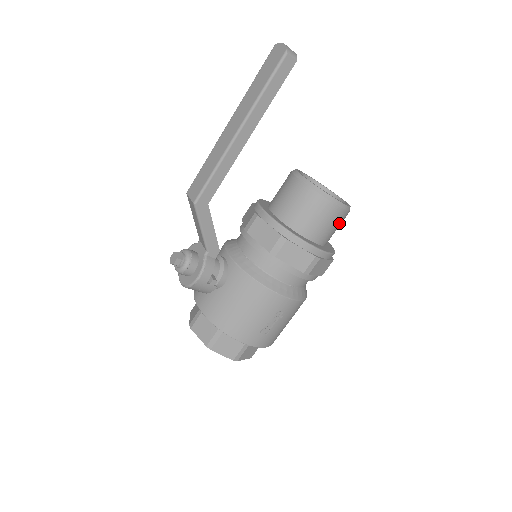
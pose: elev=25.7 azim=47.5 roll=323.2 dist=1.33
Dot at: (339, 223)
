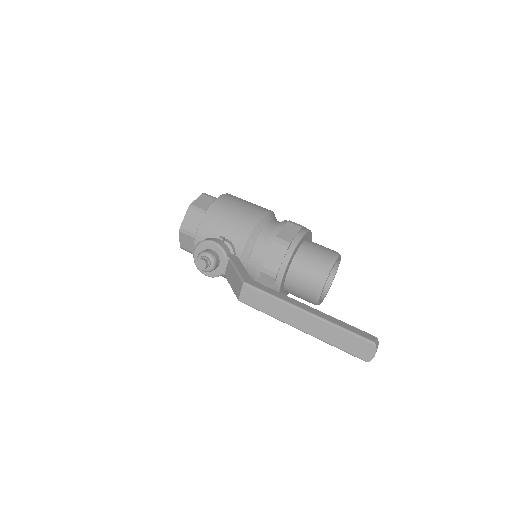
Dot at: occluded
